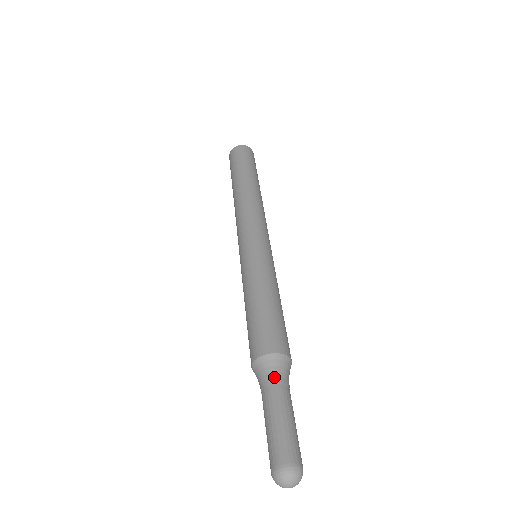
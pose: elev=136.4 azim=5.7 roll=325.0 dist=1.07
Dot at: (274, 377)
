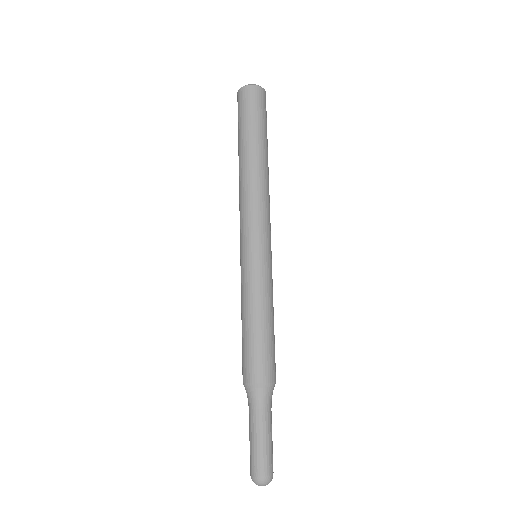
Dot at: (260, 403)
